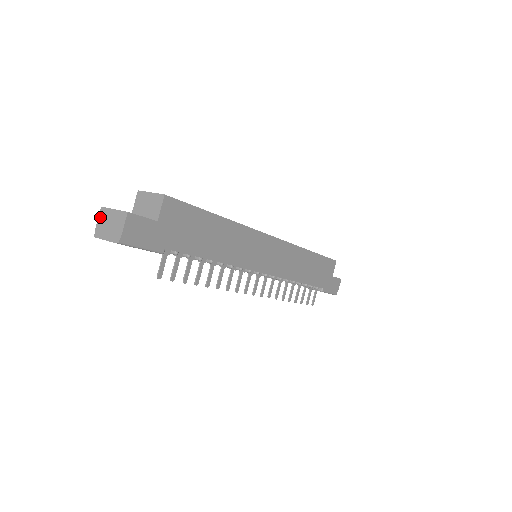
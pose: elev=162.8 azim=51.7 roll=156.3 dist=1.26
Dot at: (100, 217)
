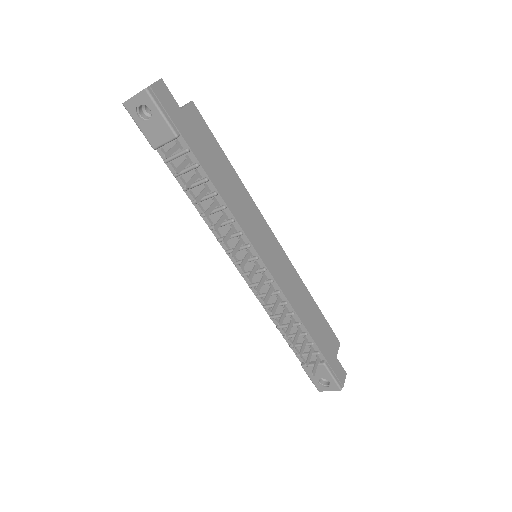
Dot at: occluded
